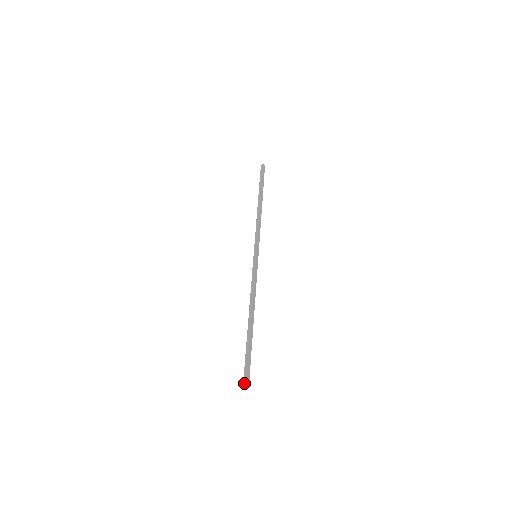
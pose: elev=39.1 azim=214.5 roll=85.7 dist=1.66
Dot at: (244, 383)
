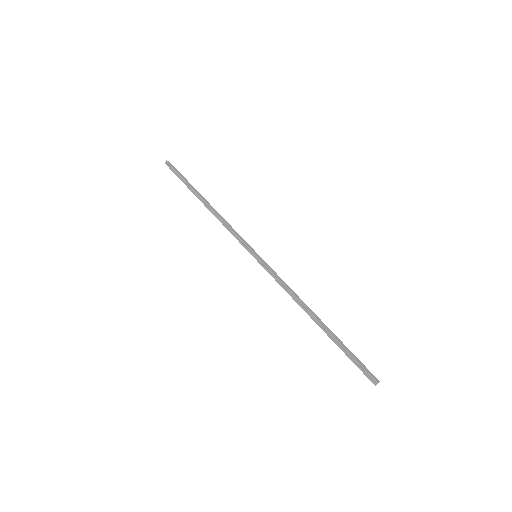
Dot at: (374, 383)
